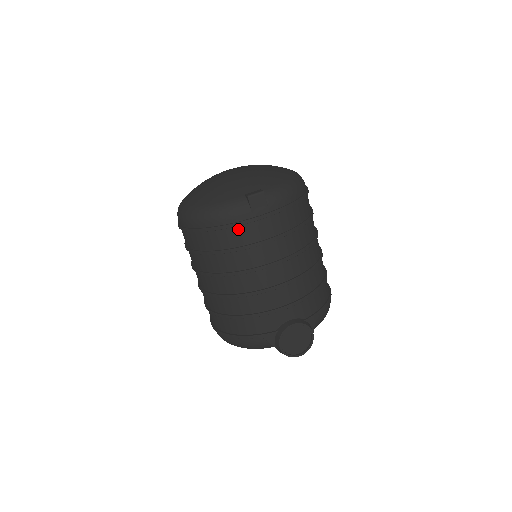
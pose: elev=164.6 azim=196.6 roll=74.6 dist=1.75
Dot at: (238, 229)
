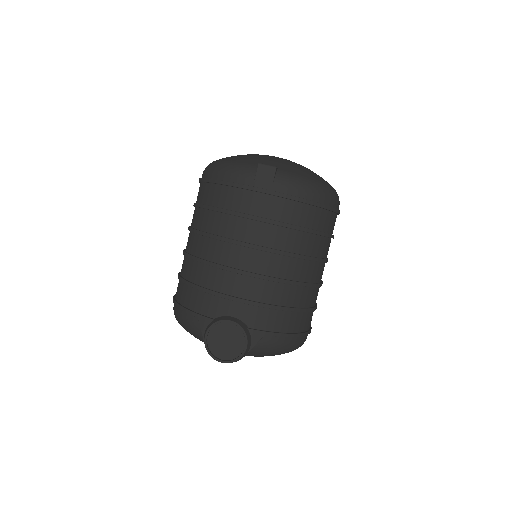
Dot at: (234, 191)
